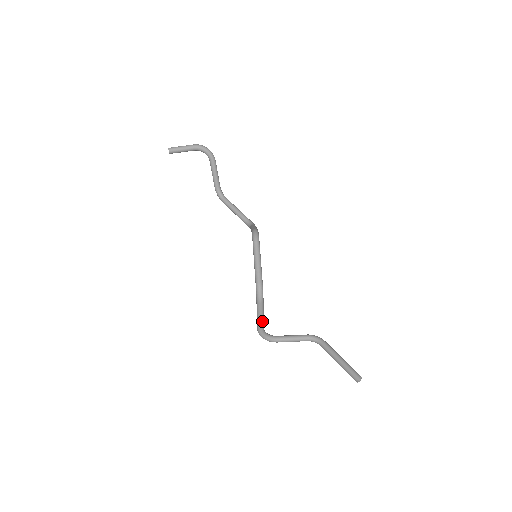
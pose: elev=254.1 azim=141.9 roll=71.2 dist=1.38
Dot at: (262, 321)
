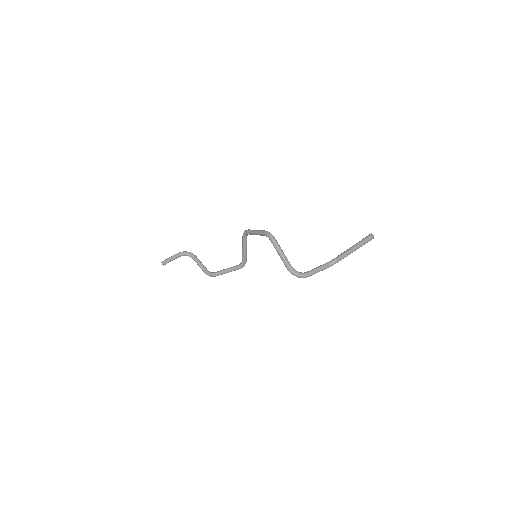
Dot at: (285, 257)
